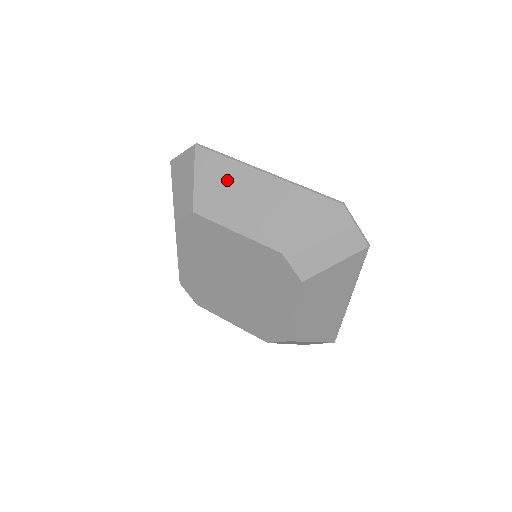
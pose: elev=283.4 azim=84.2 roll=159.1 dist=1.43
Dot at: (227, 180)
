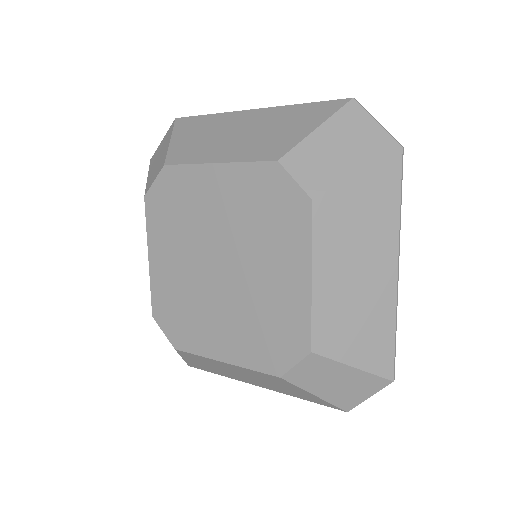
Dot at: (208, 129)
